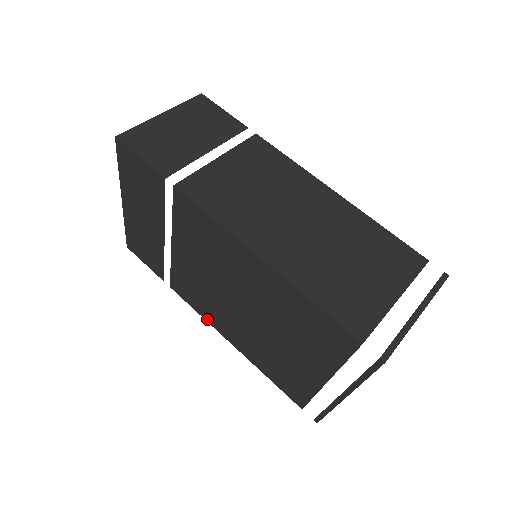
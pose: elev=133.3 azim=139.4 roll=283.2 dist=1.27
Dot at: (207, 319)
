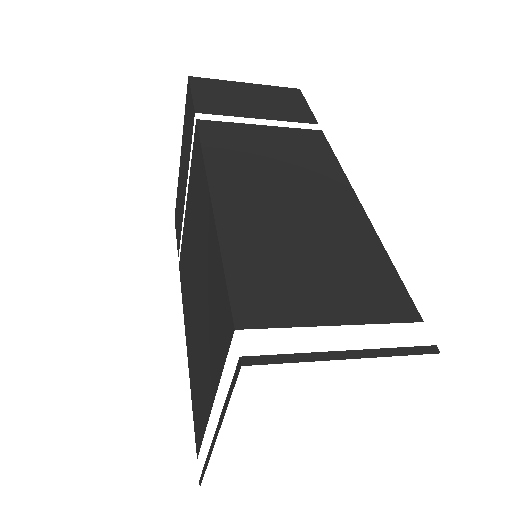
Dot at: (184, 308)
